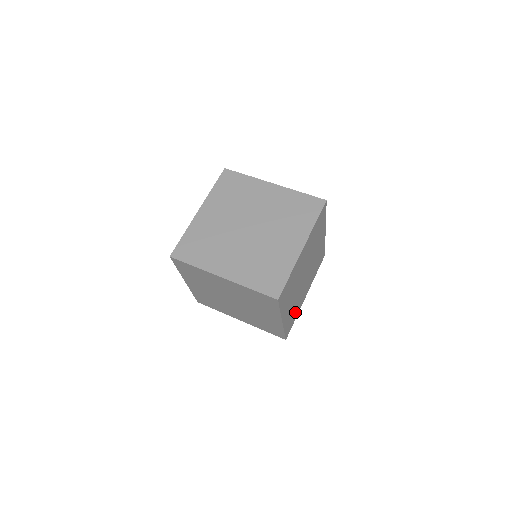
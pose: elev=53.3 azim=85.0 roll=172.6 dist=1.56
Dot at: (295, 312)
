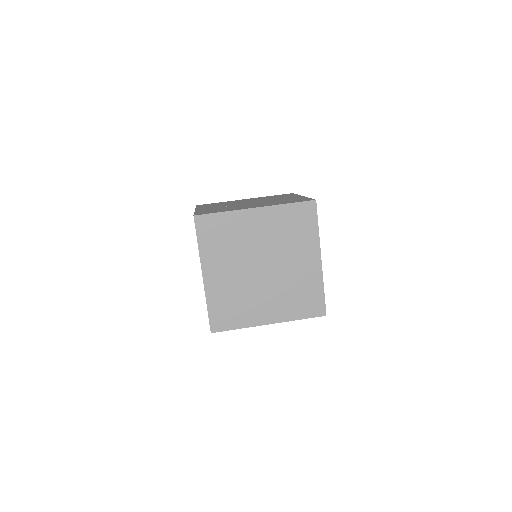
Dot at: occluded
